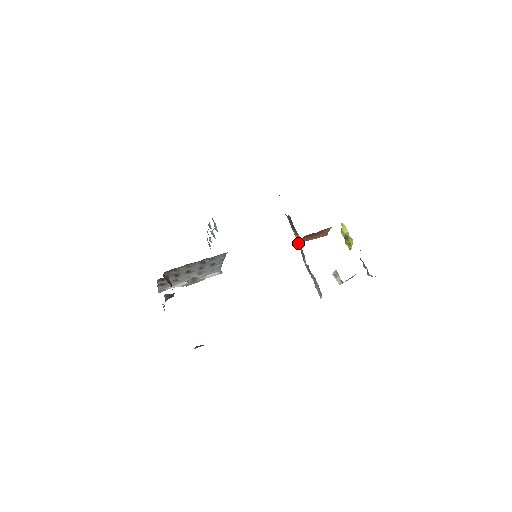
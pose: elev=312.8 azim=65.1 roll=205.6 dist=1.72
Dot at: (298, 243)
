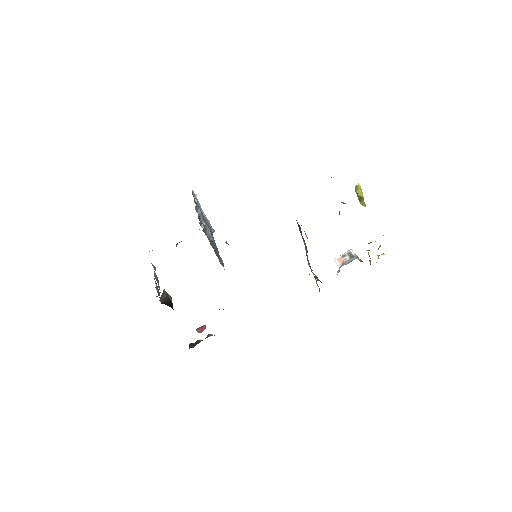
Dot at: occluded
